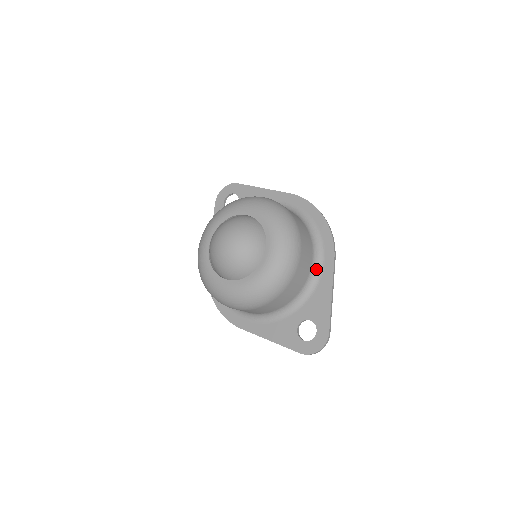
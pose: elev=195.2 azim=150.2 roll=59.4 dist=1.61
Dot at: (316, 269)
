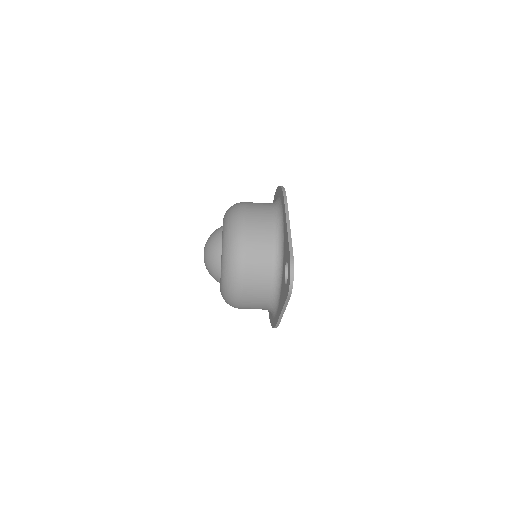
Dot at: (280, 223)
